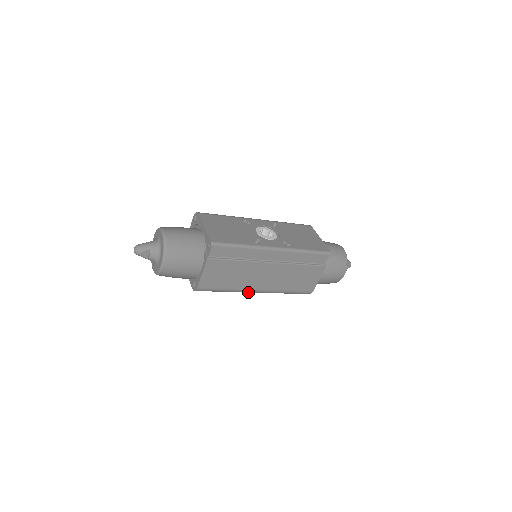
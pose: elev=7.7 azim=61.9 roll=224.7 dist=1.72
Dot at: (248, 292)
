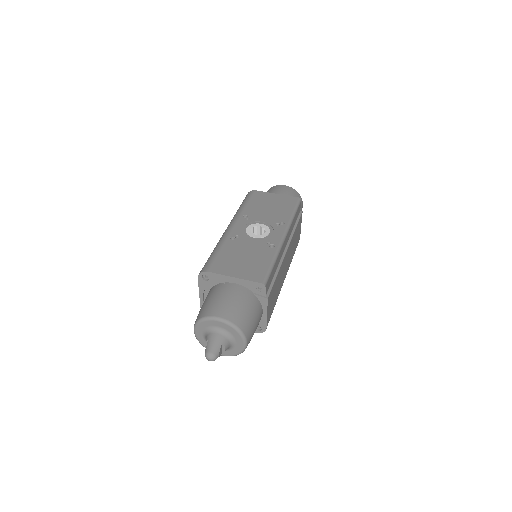
Dot at: occluded
